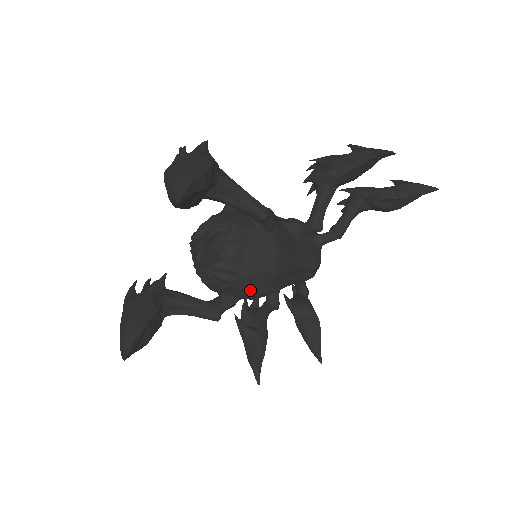
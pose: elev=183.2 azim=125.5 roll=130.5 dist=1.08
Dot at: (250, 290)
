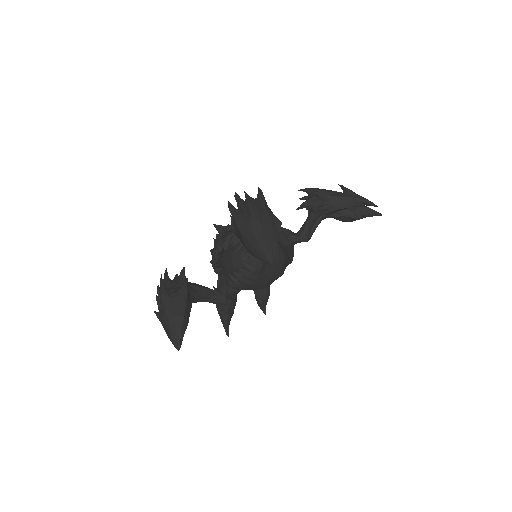
Dot at: (260, 288)
